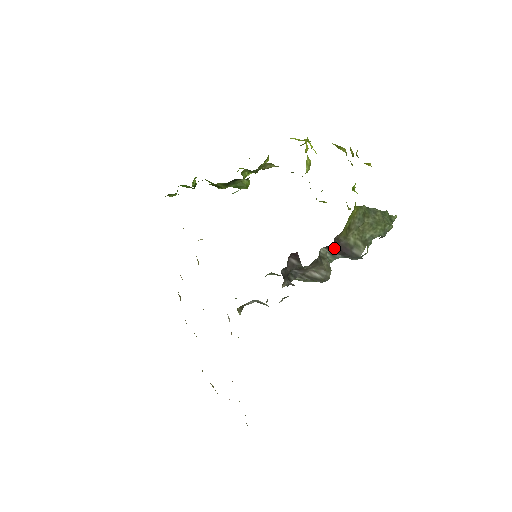
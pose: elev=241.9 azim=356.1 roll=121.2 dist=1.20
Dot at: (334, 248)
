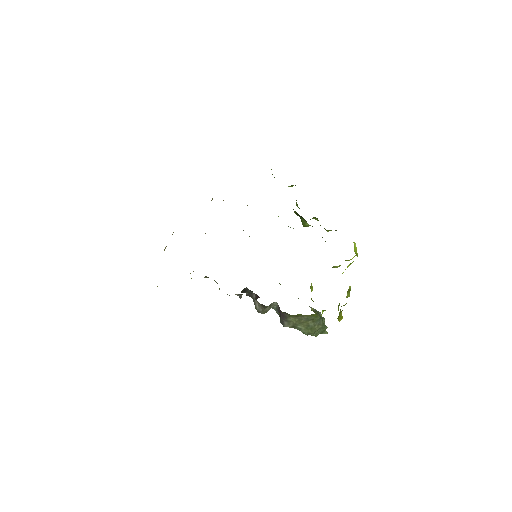
Dot at: (280, 310)
